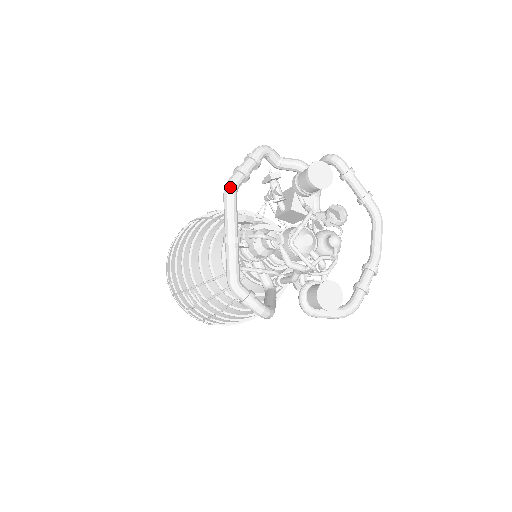
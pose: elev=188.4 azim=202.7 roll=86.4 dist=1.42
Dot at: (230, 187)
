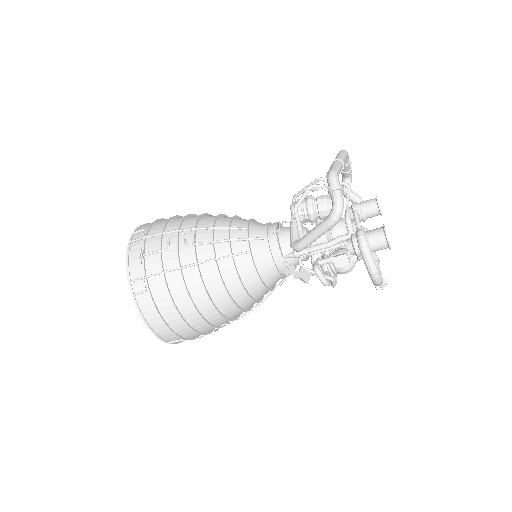
Dot at: occluded
